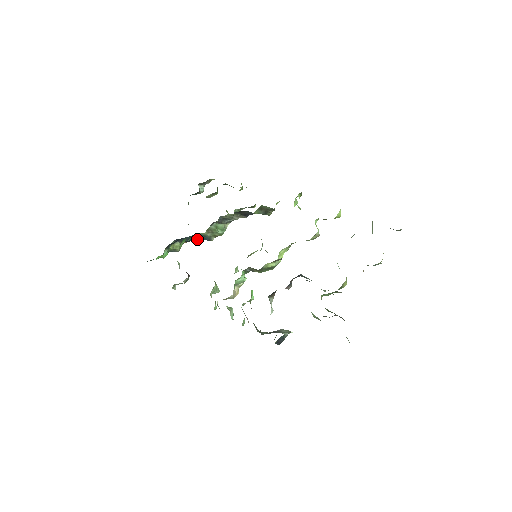
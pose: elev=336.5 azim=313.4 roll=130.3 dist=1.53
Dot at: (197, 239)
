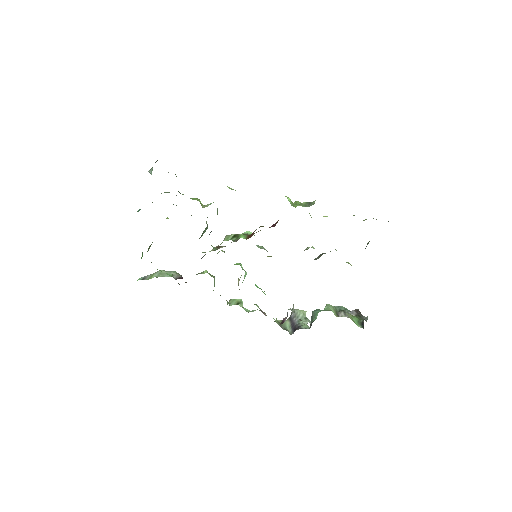
Dot at: occluded
